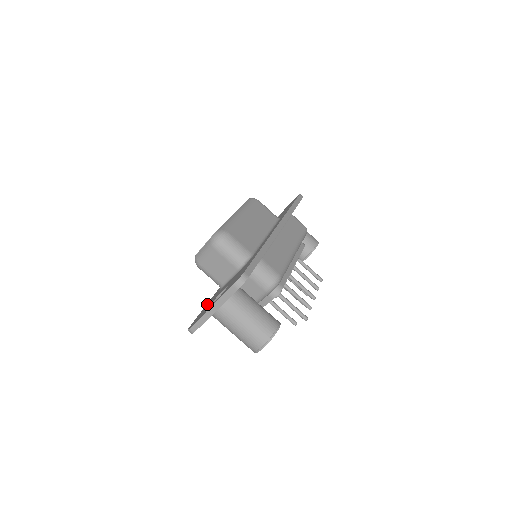
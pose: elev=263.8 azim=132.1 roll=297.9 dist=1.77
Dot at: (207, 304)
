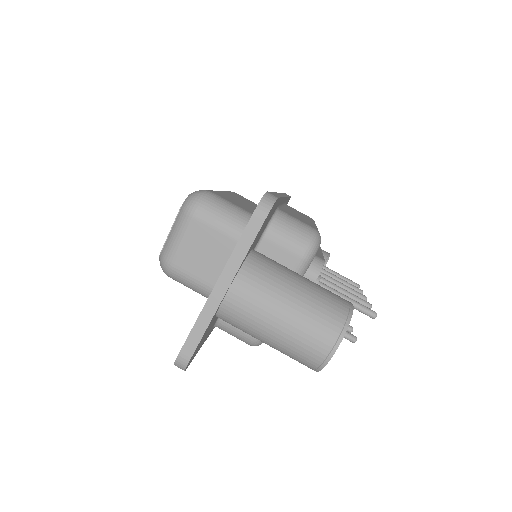
Dot at: occluded
